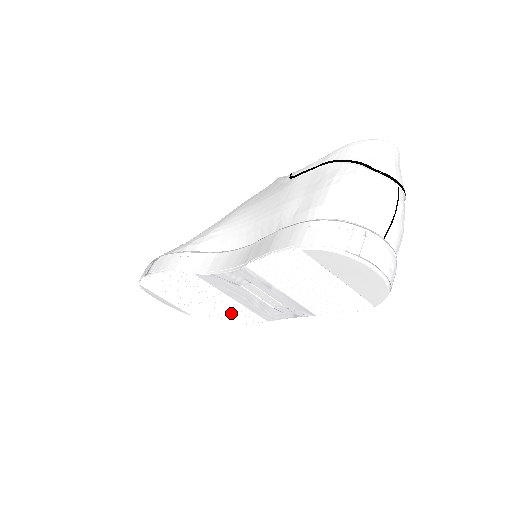
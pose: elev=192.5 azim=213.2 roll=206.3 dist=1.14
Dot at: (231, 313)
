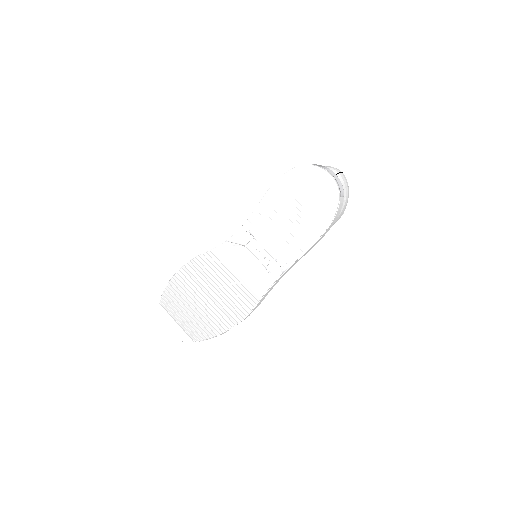
Dot at: (231, 305)
